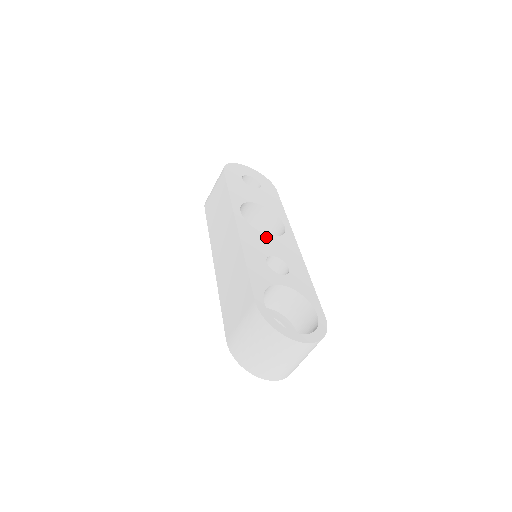
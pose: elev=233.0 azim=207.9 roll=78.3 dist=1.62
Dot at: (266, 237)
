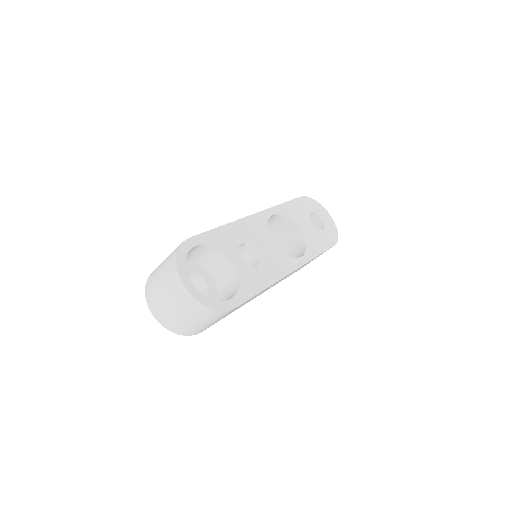
Dot at: (270, 240)
